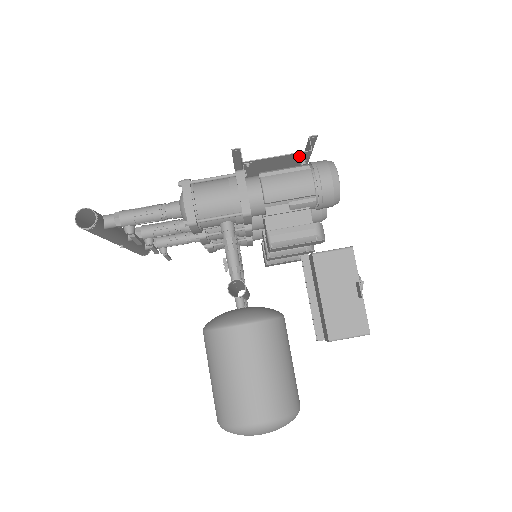
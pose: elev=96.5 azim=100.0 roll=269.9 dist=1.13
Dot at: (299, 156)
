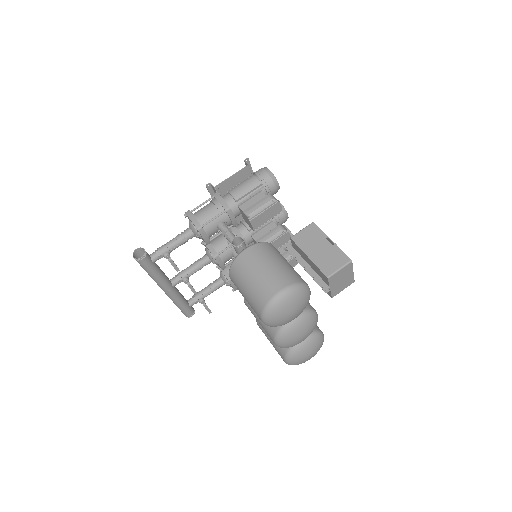
Dot at: (244, 173)
